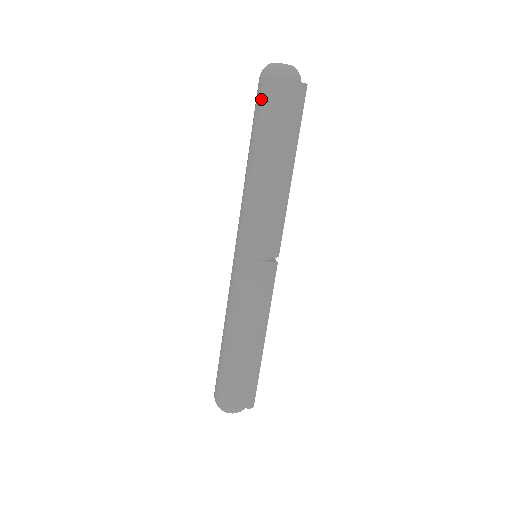
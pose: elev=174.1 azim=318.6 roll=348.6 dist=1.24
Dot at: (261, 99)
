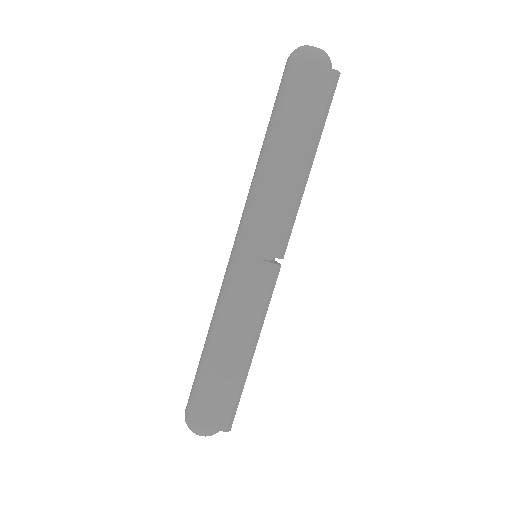
Dot at: (288, 81)
